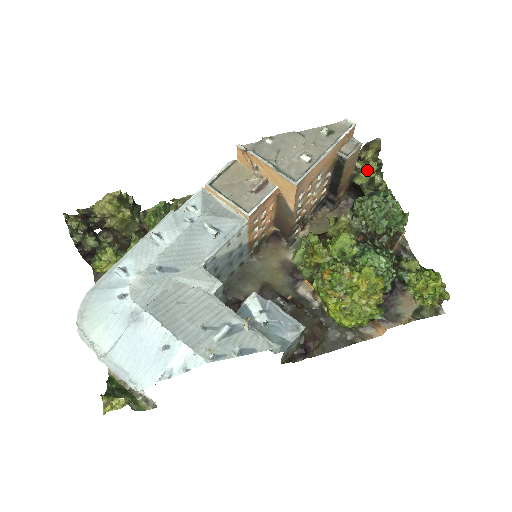
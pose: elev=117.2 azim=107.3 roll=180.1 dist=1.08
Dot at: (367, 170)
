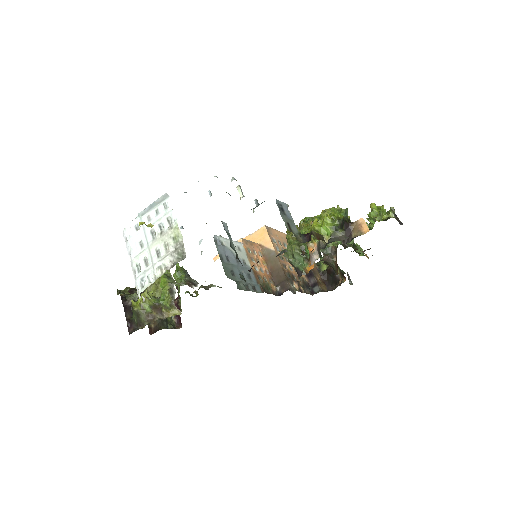
Dot at: (325, 264)
